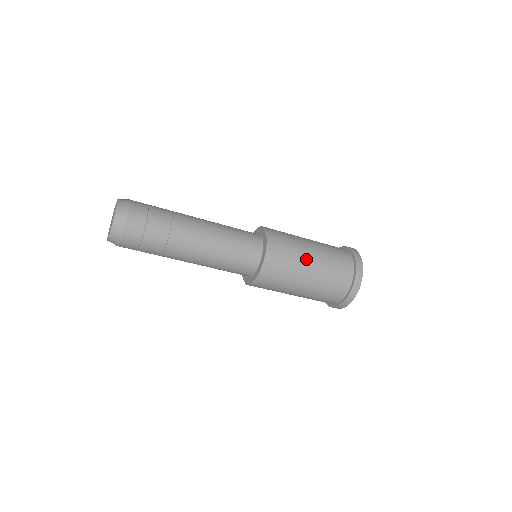
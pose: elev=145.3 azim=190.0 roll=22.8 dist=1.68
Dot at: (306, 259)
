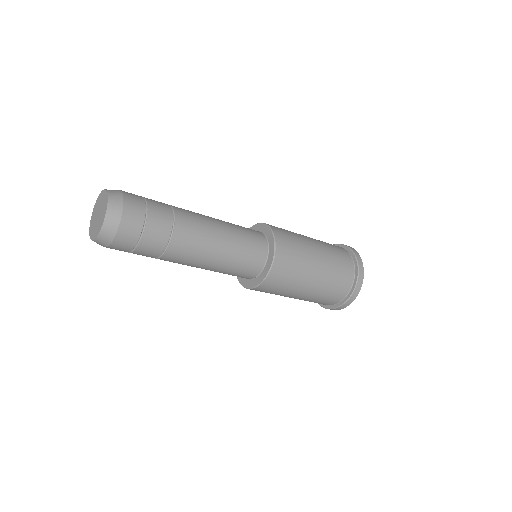
Dot at: (301, 289)
